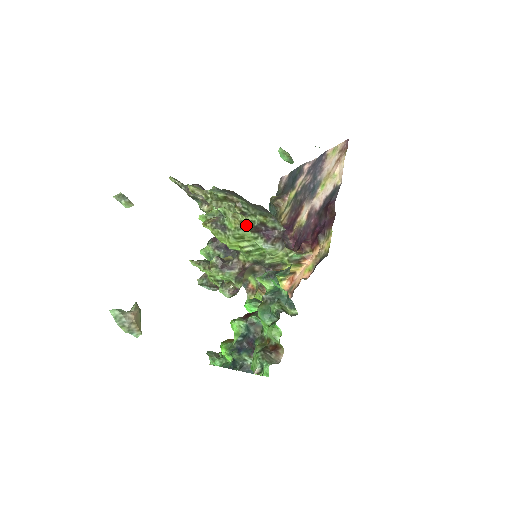
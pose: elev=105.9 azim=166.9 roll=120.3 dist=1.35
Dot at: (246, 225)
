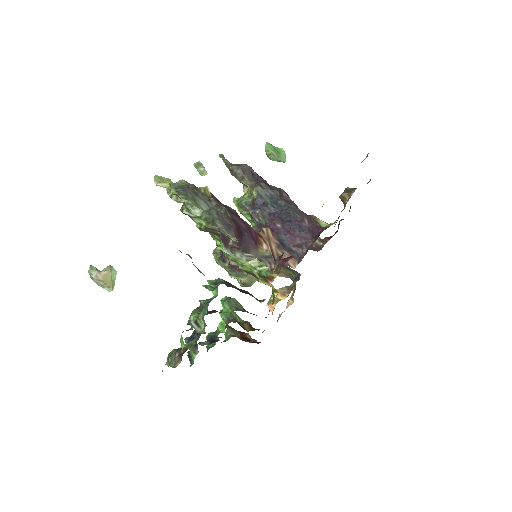
Dot at: occluded
